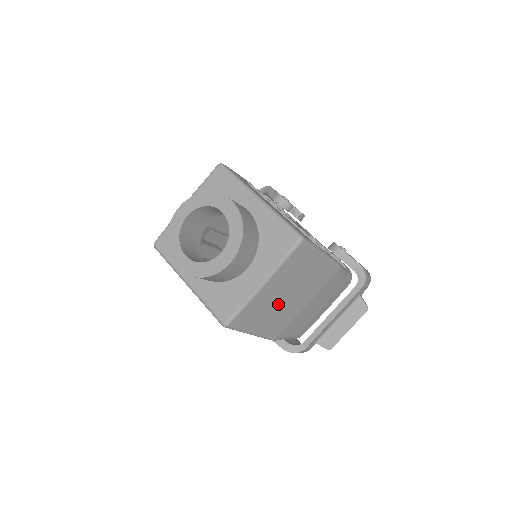
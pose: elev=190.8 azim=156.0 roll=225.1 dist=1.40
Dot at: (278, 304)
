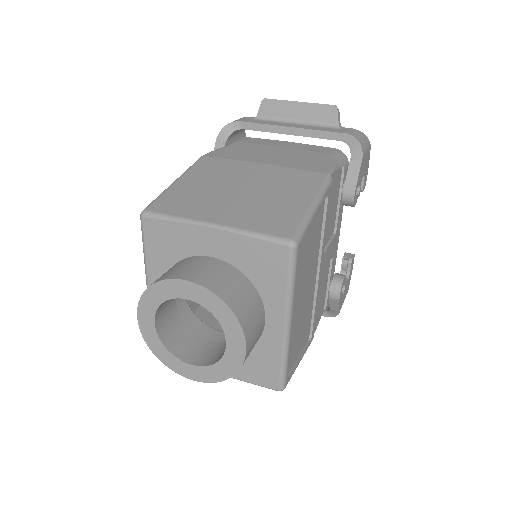
Dot at: occluded
